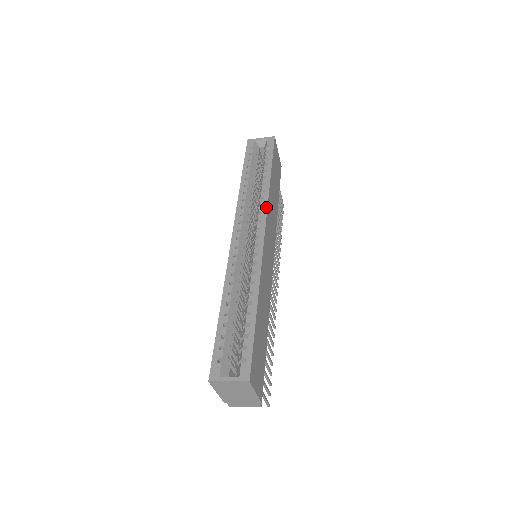
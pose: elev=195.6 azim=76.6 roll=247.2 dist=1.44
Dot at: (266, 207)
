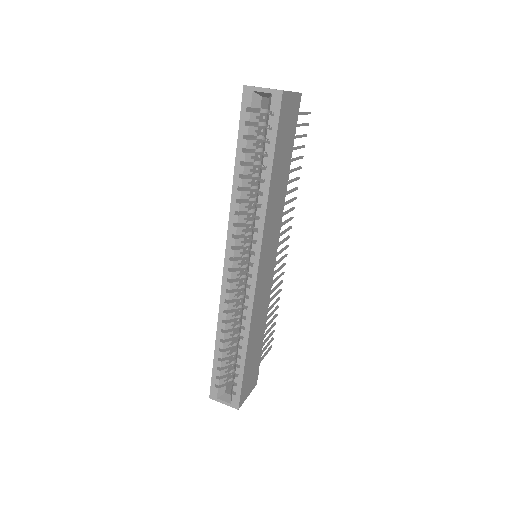
Dot at: (261, 235)
